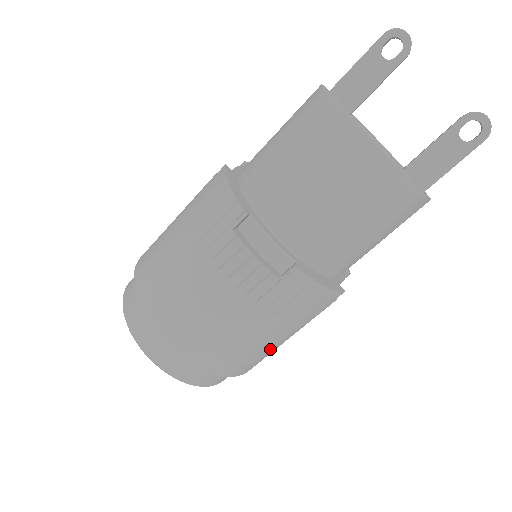
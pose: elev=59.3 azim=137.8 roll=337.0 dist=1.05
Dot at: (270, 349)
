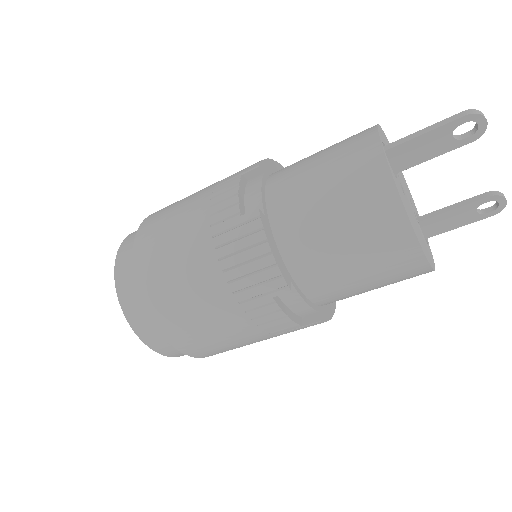
Dot at: occluded
